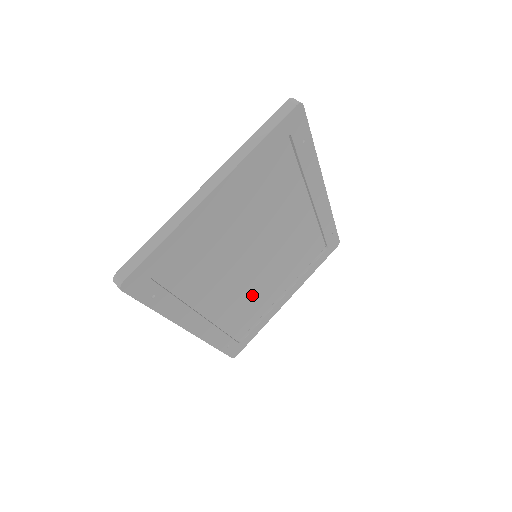
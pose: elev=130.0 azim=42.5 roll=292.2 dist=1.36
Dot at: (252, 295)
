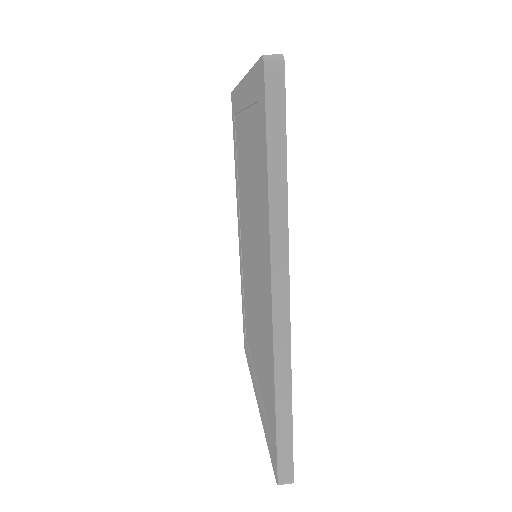
Dot at: occluded
